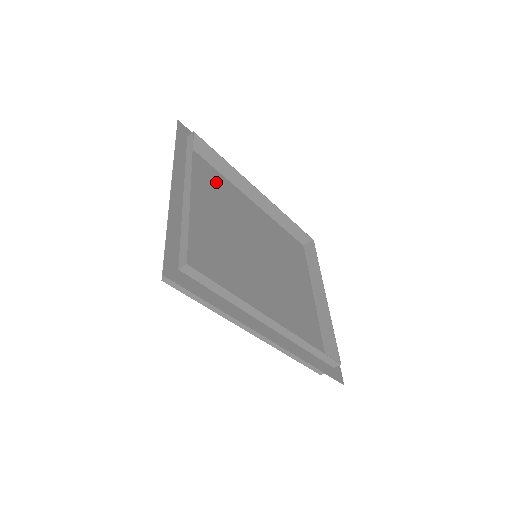
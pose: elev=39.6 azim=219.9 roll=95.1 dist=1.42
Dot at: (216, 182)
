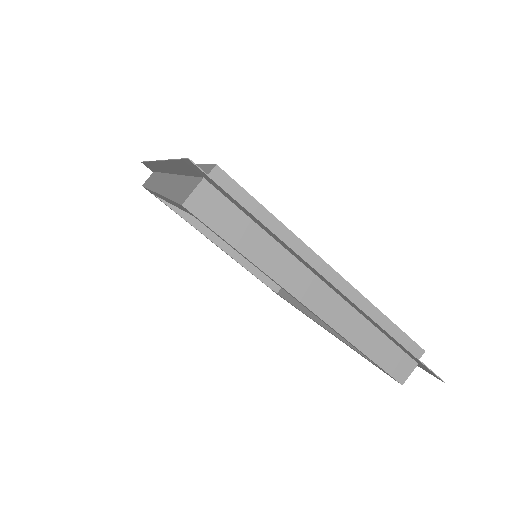
Dot at: occluded
